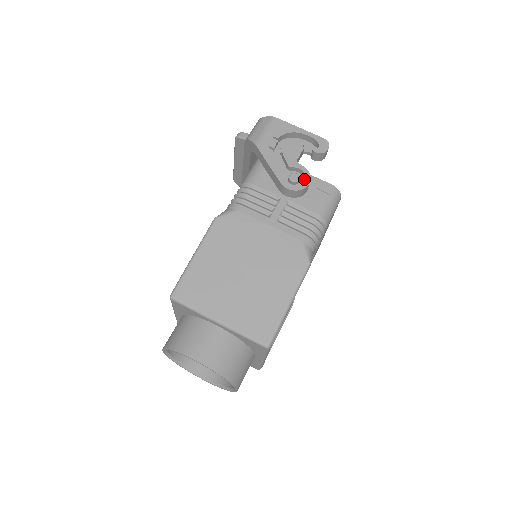
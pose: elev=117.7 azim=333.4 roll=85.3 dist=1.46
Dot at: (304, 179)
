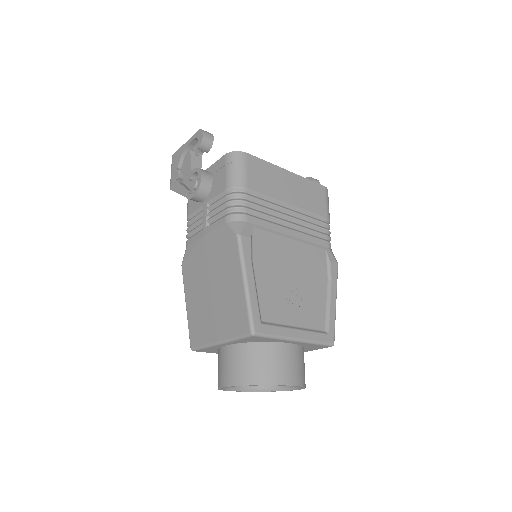
Dot at: occluded
